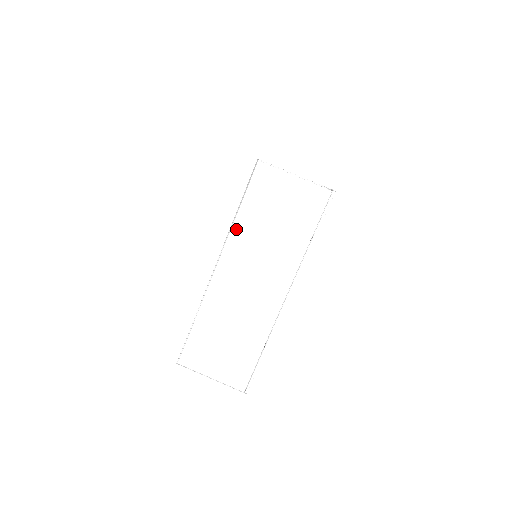
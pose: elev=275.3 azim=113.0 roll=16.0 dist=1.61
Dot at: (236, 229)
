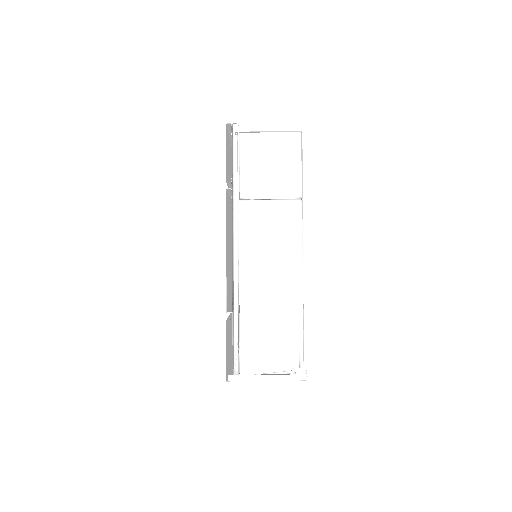
Dot at: occluded
